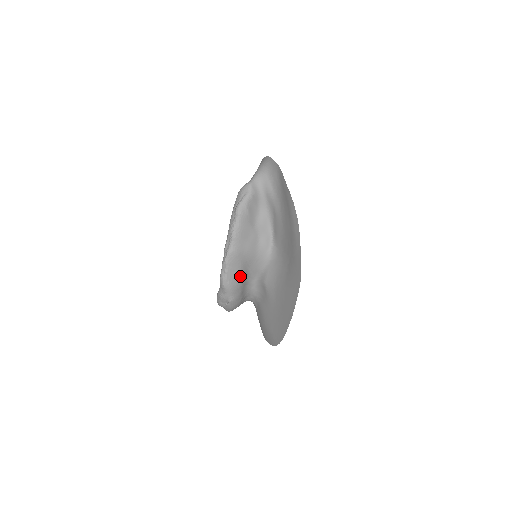
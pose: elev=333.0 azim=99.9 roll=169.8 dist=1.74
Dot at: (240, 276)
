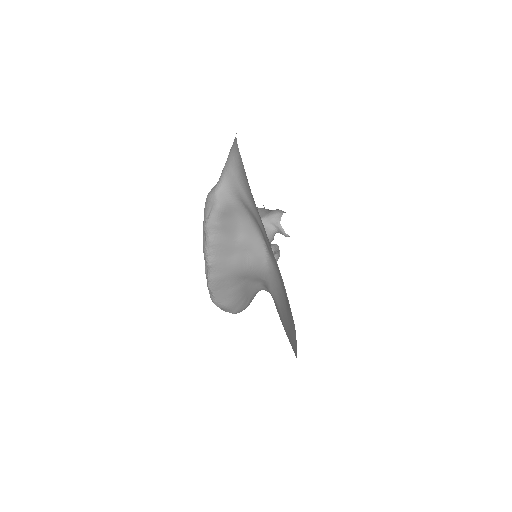
Dot at: (235, 293)
